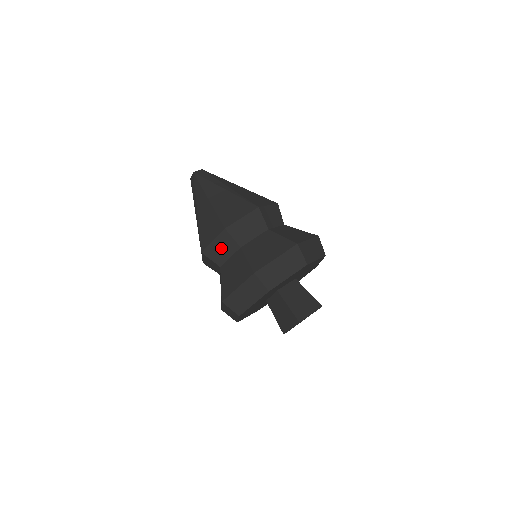
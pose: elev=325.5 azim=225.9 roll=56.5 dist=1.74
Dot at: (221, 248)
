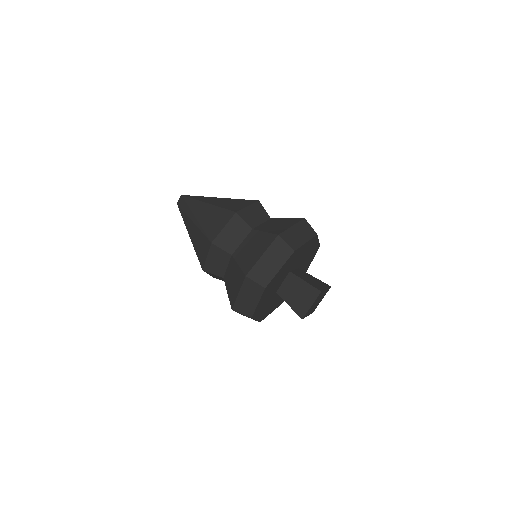
Dot at: (232, 234)
